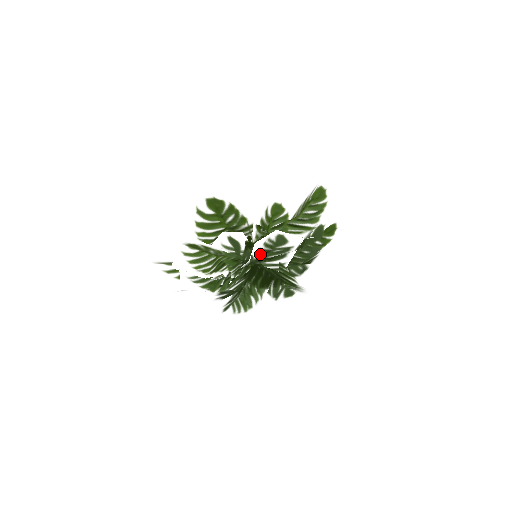
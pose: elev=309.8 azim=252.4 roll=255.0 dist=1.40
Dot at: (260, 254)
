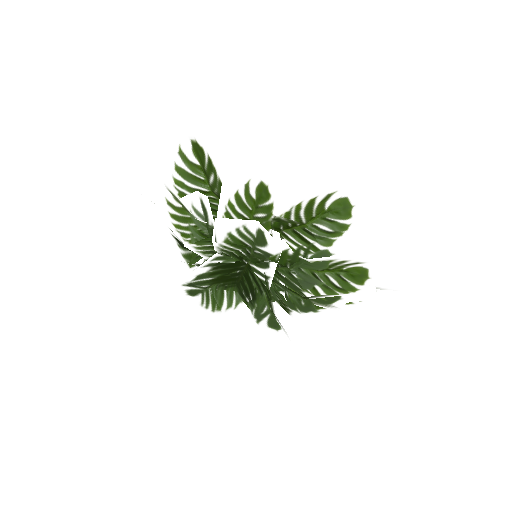
Dot at: (232, 242)
